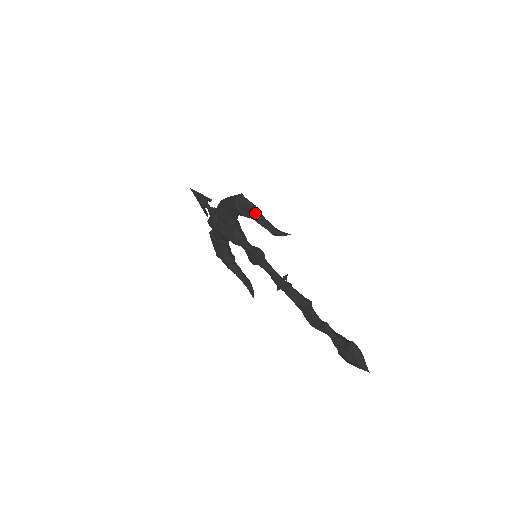
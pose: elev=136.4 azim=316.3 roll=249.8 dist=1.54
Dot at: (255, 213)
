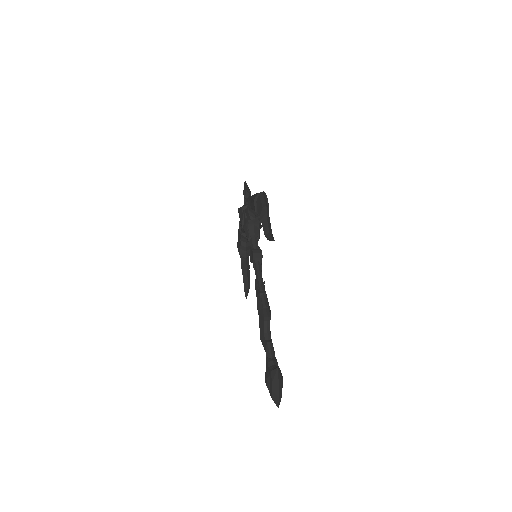
Dot at: (263, 212)
